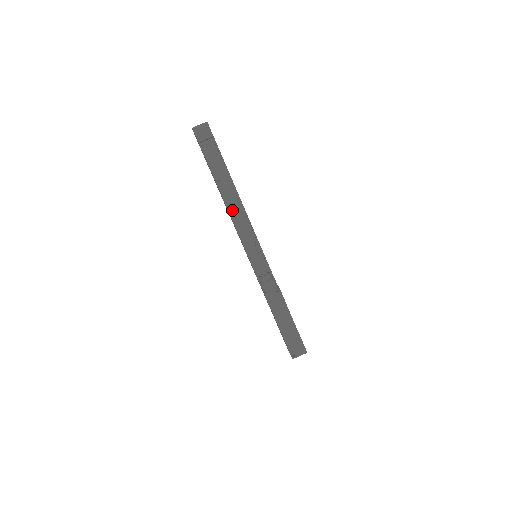
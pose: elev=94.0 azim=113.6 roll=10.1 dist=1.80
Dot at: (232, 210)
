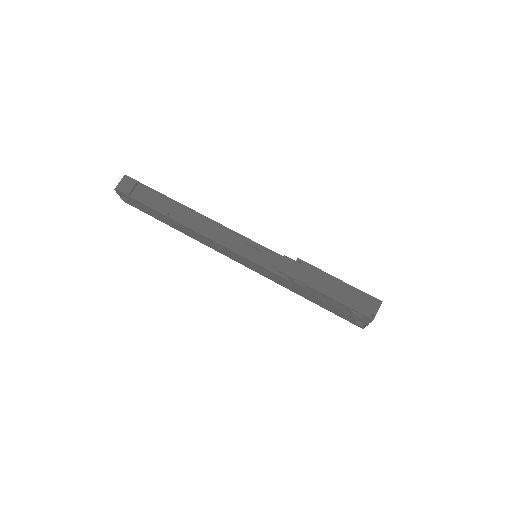
Dot at: (200, 230)
